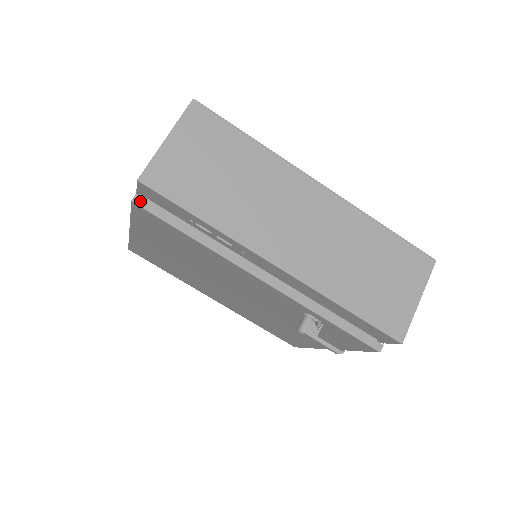
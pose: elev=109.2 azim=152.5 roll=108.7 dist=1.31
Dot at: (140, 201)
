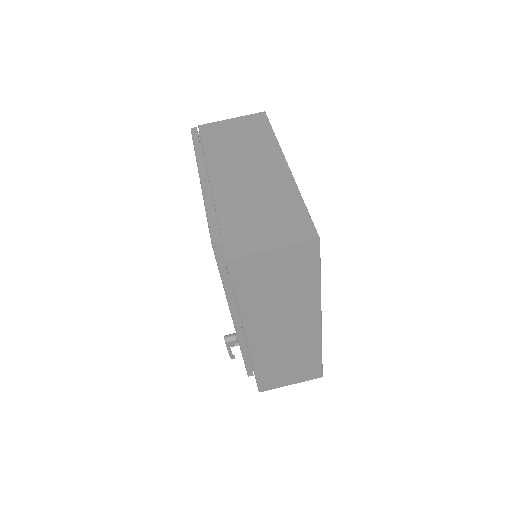
Dot at: (217, 248)
